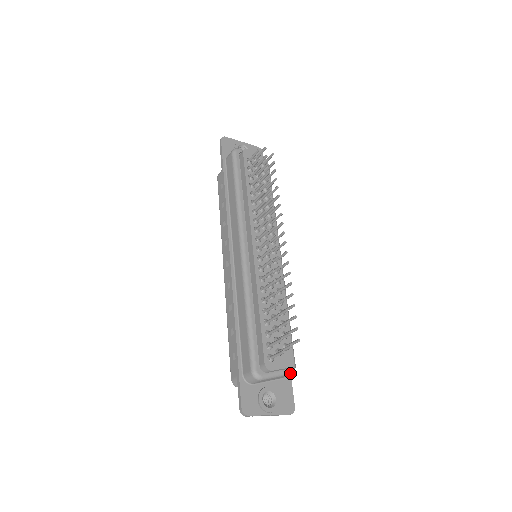
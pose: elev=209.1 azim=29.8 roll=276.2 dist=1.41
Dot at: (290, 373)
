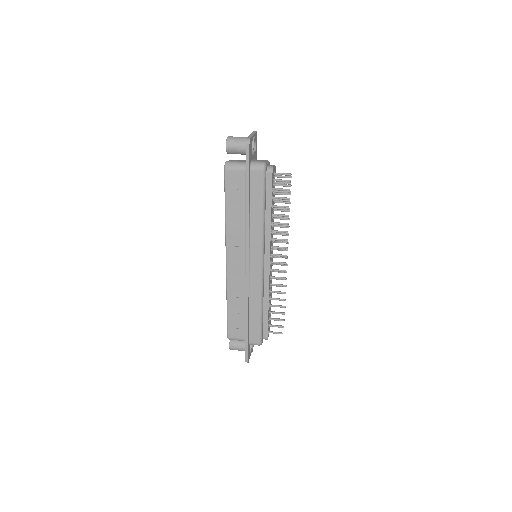
Dot at: occluded
